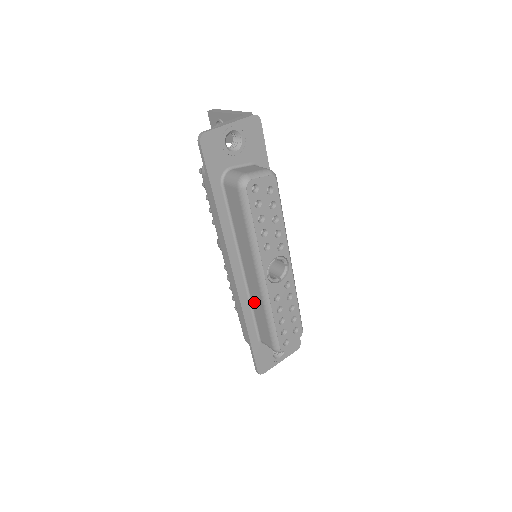
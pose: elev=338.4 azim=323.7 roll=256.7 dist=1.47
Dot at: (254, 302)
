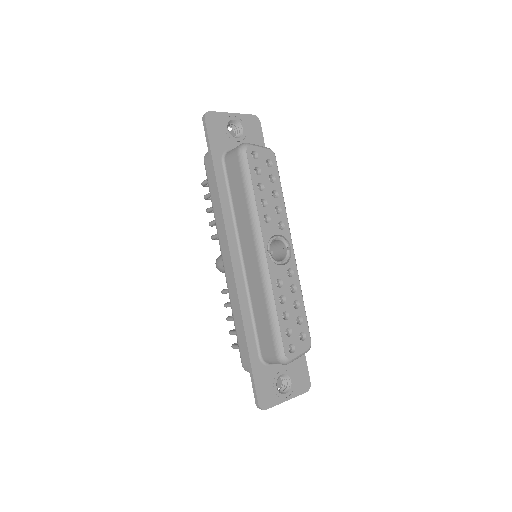
Dot at: (254, 297)
